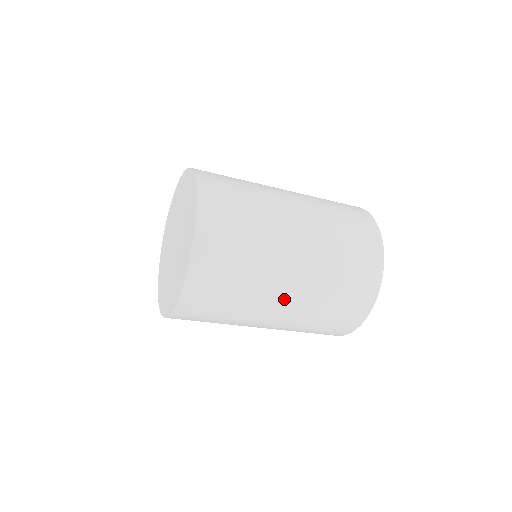
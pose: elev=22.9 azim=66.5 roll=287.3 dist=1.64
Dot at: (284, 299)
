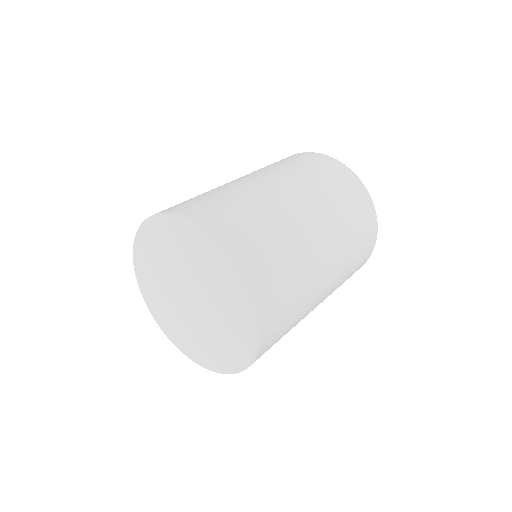
Dot at: (328, 277)
